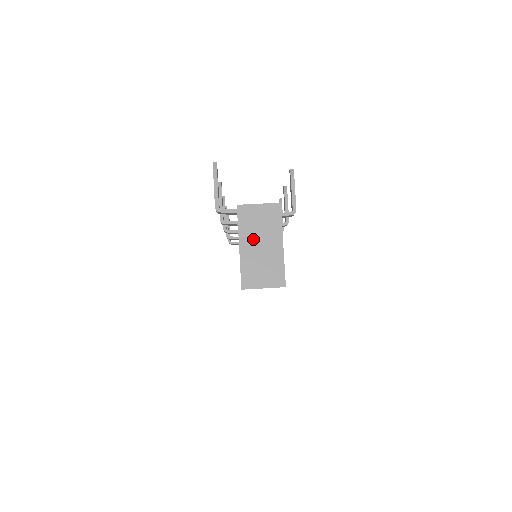
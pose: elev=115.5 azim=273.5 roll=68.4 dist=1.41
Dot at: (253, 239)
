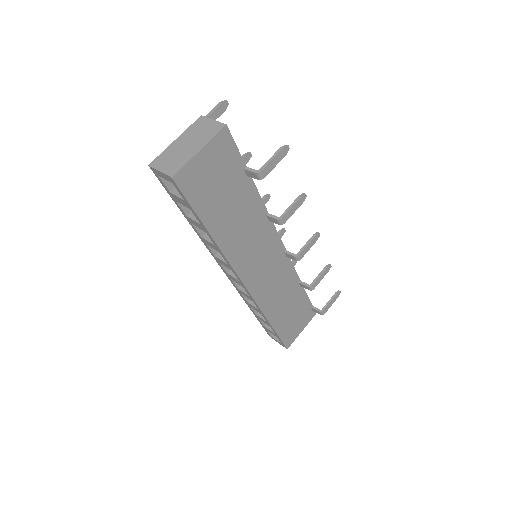
Dot at: (187, 139)
